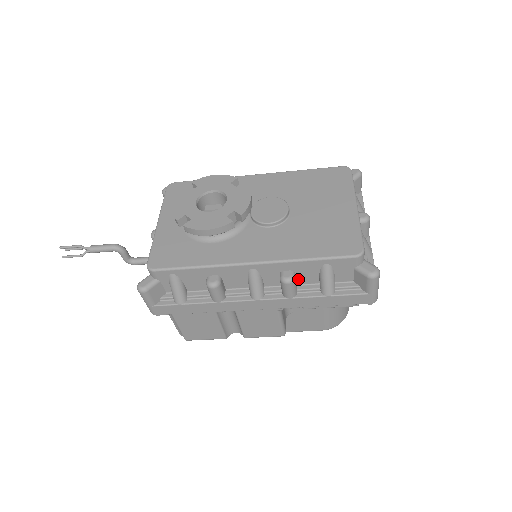
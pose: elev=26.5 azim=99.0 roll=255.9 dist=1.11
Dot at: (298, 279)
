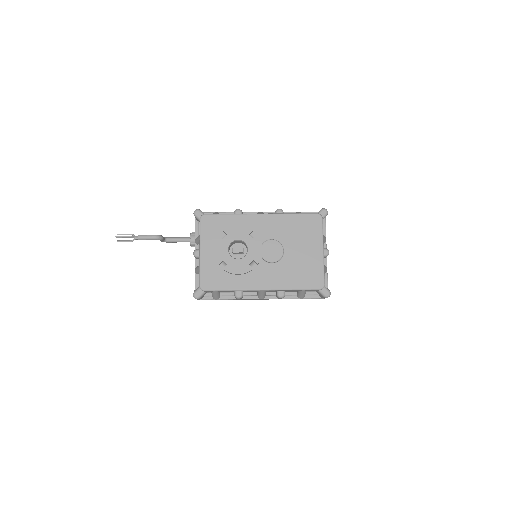
Dot at: (286, 291)
